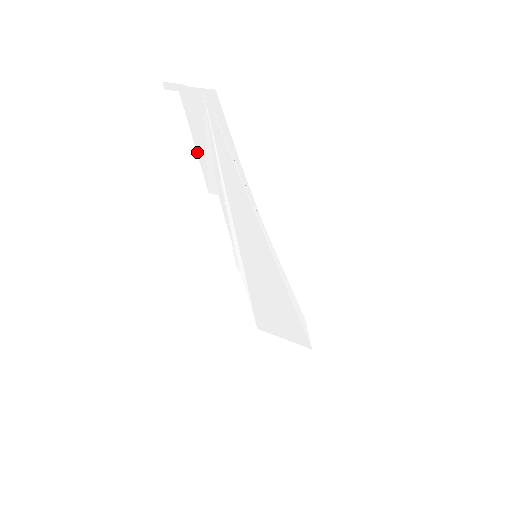
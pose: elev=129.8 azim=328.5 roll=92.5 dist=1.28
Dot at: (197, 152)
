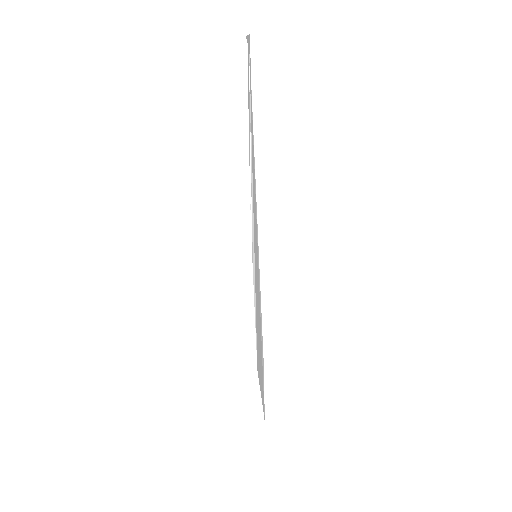
Dot at: occluded
